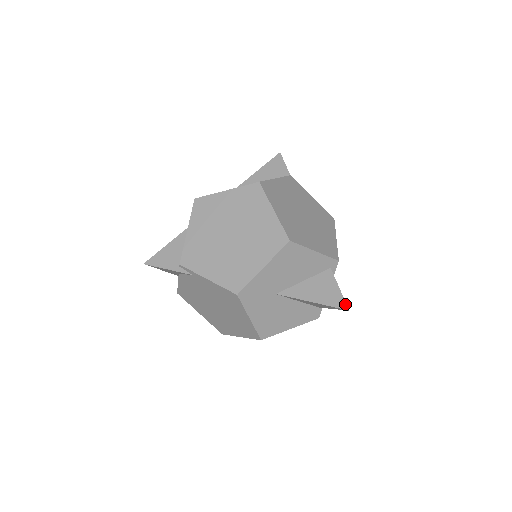
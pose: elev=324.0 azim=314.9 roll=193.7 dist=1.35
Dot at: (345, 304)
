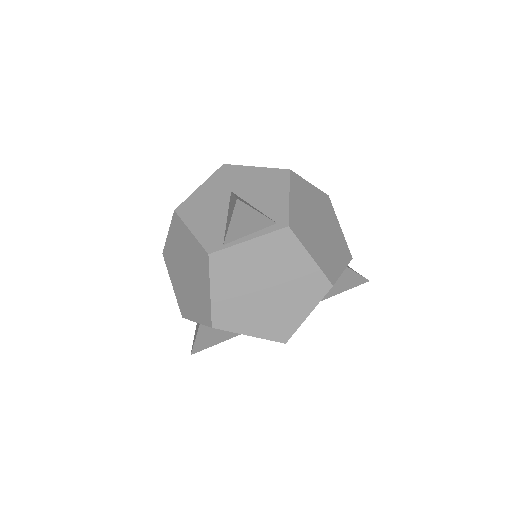
Dot at: (243, 202)
